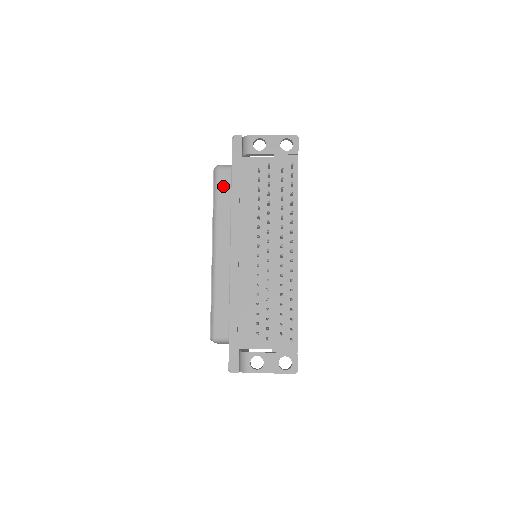
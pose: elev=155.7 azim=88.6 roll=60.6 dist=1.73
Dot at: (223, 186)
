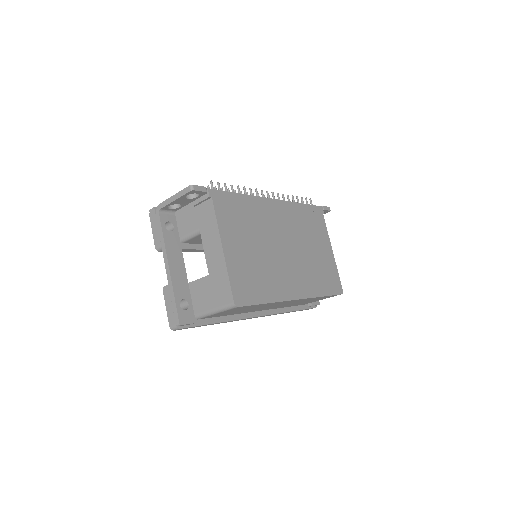
Dot at: occluded
